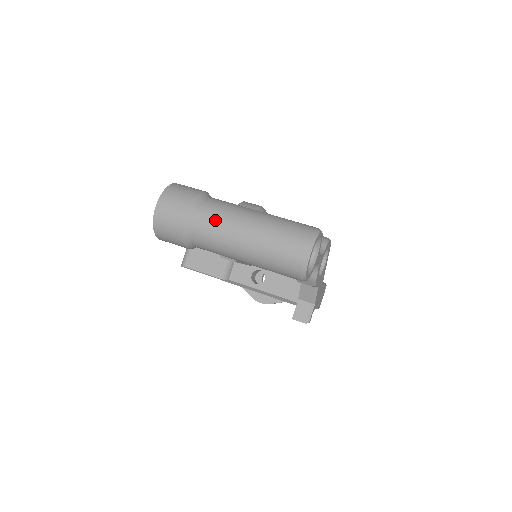
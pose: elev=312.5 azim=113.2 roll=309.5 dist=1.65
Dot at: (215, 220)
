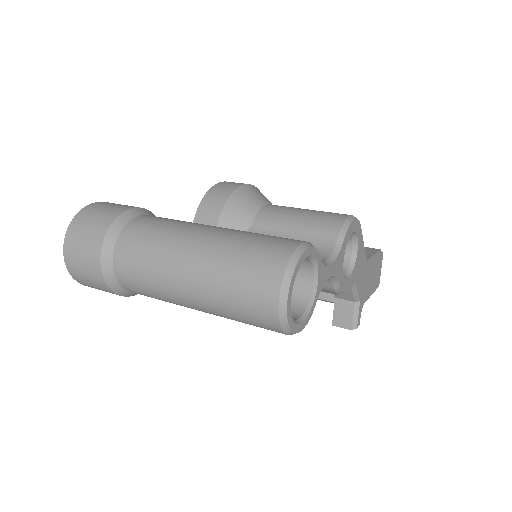
Dot at: (139, 264)
